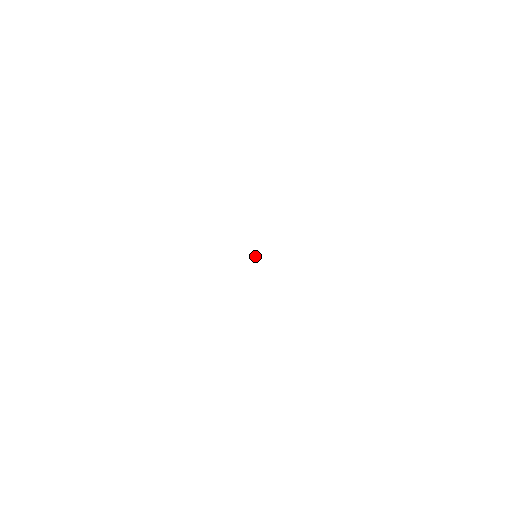
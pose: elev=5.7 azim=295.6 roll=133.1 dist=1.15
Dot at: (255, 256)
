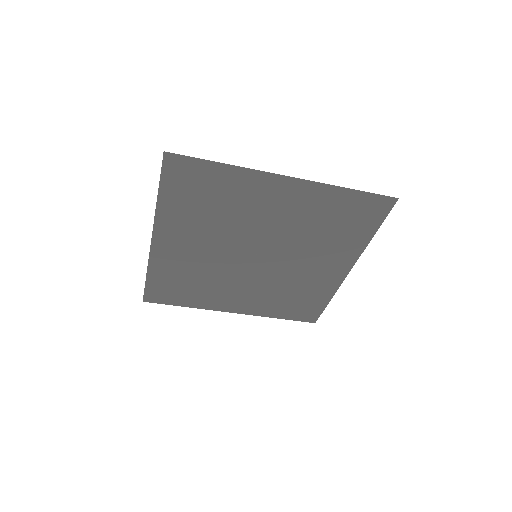
Dot at: (256, 256)
